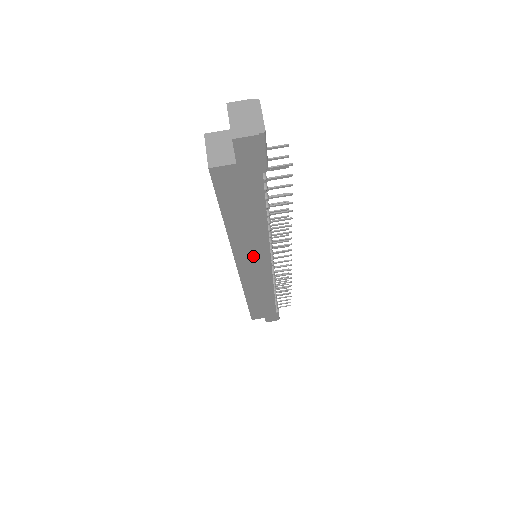
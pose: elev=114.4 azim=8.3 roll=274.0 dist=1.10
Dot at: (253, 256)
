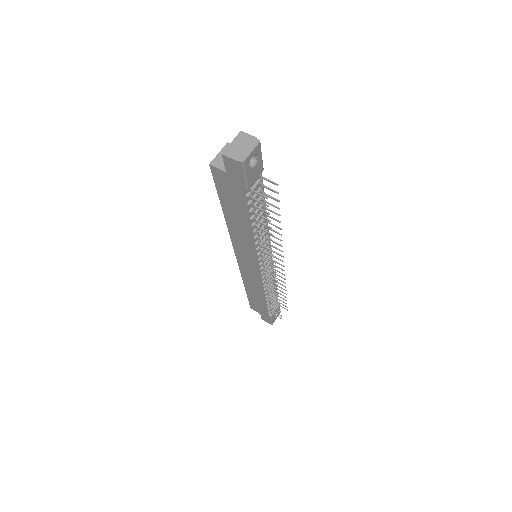
Dot at: (245, 252)
